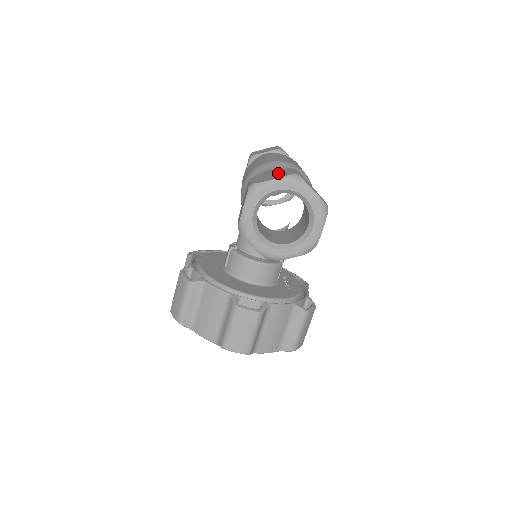
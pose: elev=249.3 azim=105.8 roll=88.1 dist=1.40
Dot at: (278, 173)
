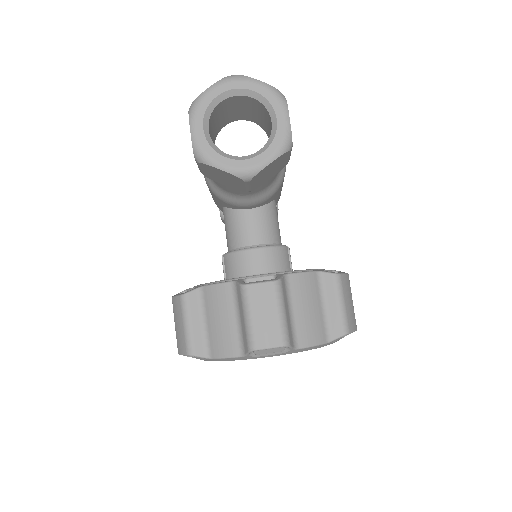
Dot at: occluded
